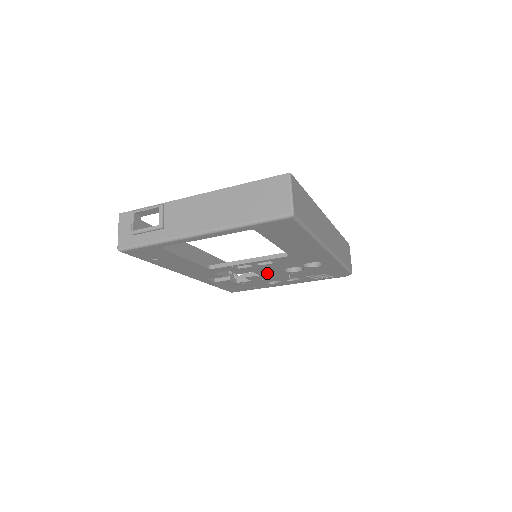
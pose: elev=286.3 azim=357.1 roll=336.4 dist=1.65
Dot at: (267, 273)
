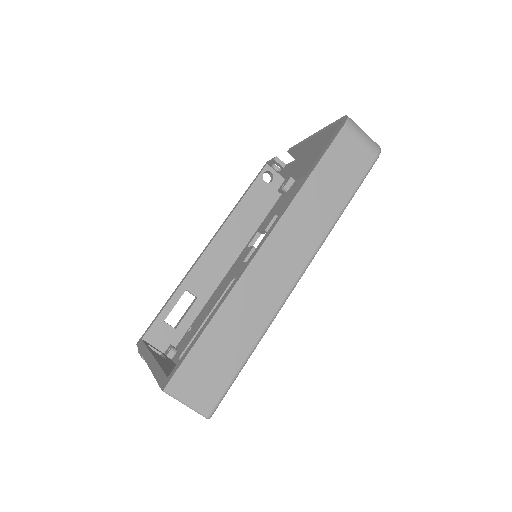
Dot at: occluded
